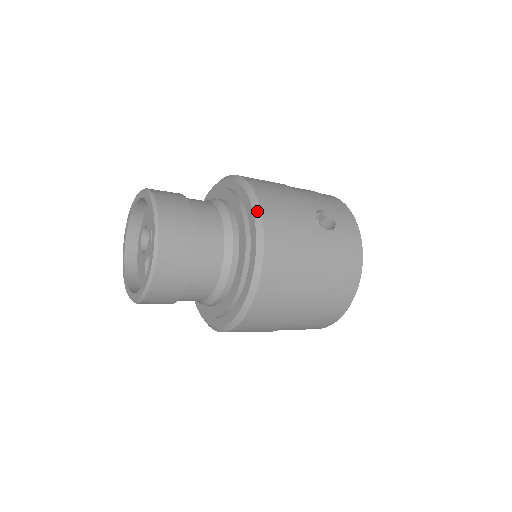
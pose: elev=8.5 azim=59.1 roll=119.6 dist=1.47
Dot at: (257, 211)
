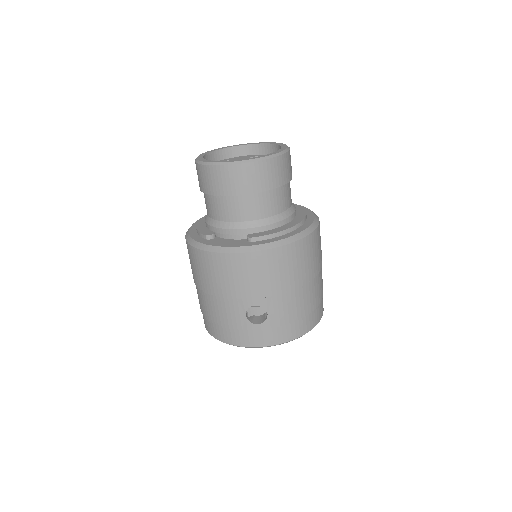
Dot at: occluded
